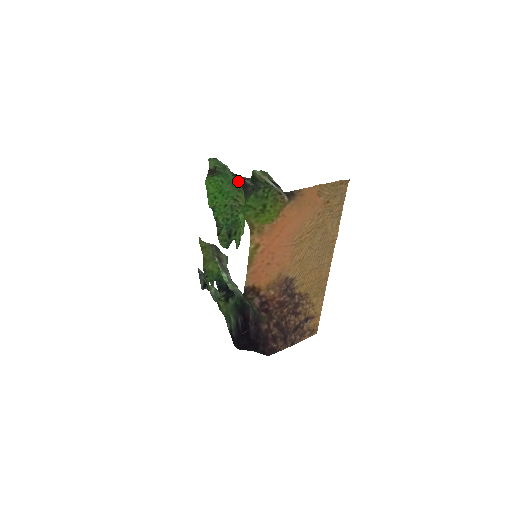
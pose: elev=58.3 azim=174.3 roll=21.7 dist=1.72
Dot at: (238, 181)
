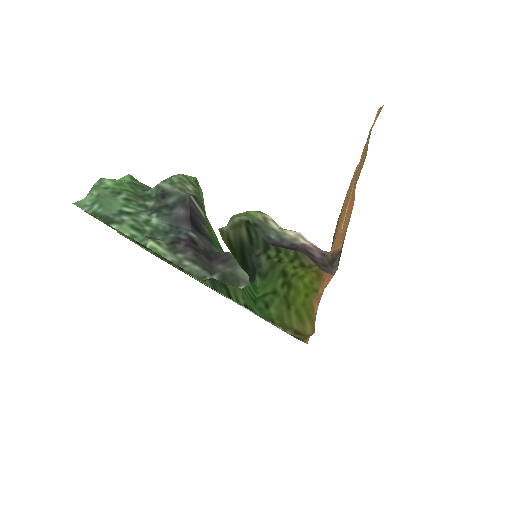
Dot at: (150, 189)
